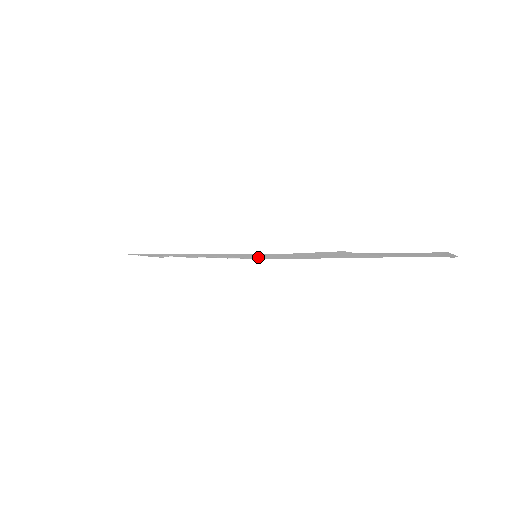
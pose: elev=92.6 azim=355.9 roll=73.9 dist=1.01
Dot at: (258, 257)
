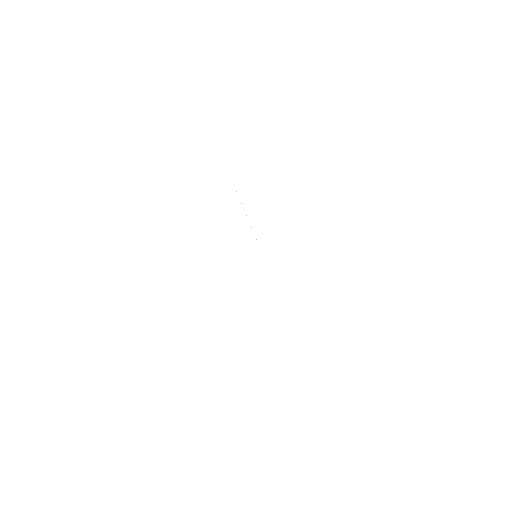
Dot at: occluded
